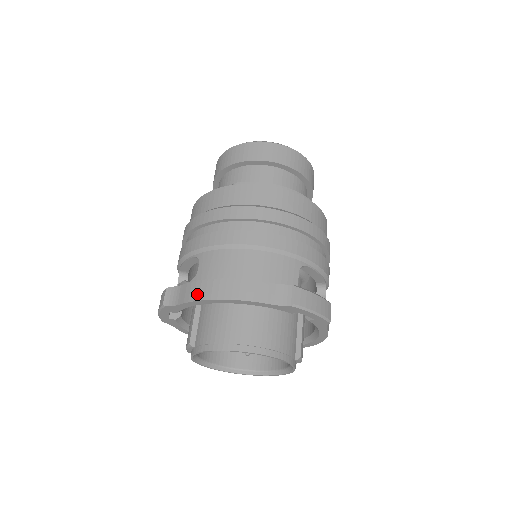
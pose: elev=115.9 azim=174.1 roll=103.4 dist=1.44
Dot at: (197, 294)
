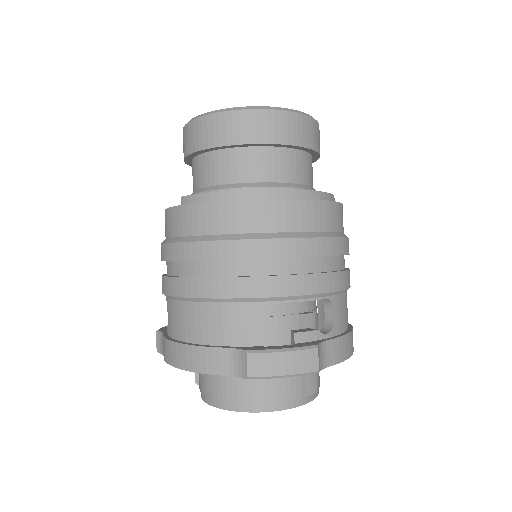
Dot at: (166, 355)
